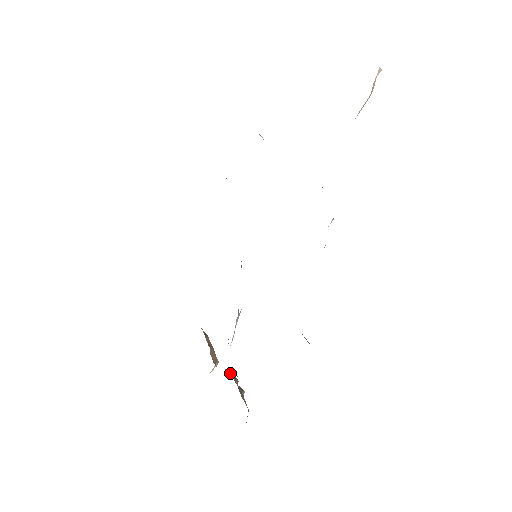
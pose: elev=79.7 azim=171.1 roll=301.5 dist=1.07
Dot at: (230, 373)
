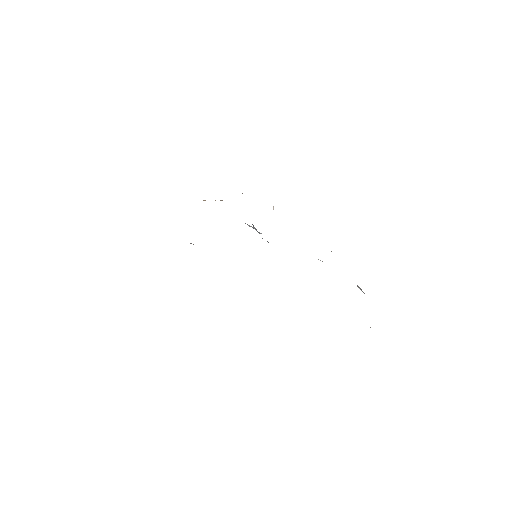
Dot at: occluded
